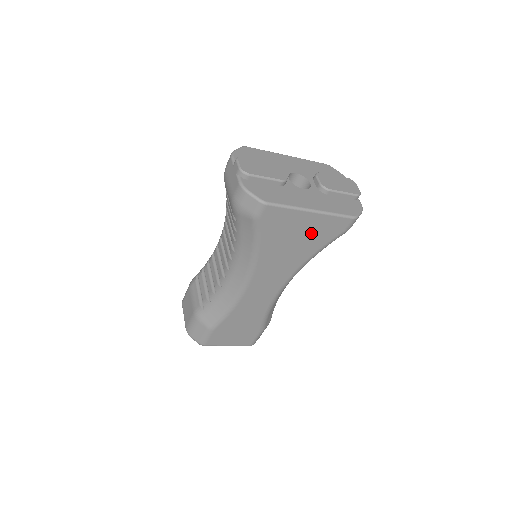
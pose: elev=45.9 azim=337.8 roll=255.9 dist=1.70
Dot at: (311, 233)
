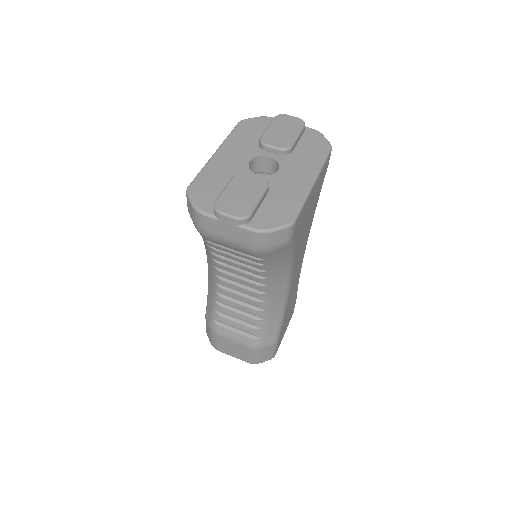
Dot at: (314, 198)
